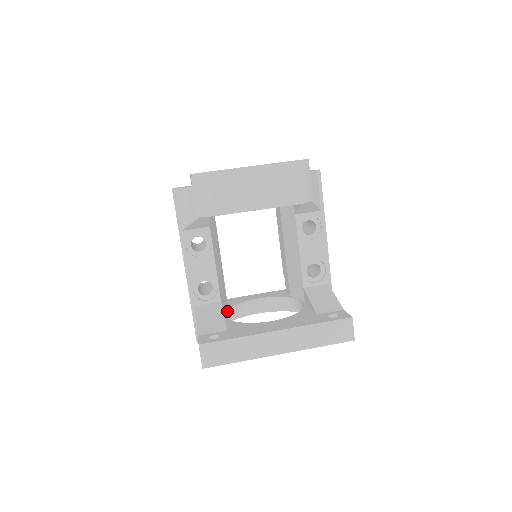
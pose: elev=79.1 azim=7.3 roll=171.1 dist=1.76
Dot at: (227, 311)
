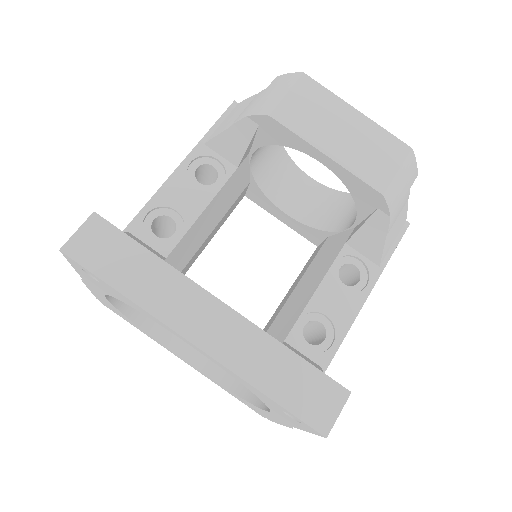
Dot at: occluded
